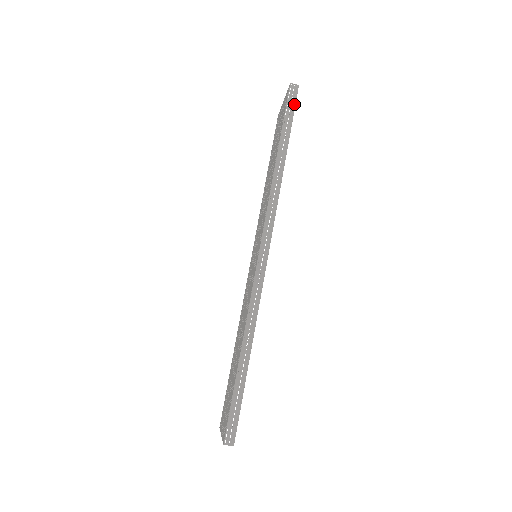
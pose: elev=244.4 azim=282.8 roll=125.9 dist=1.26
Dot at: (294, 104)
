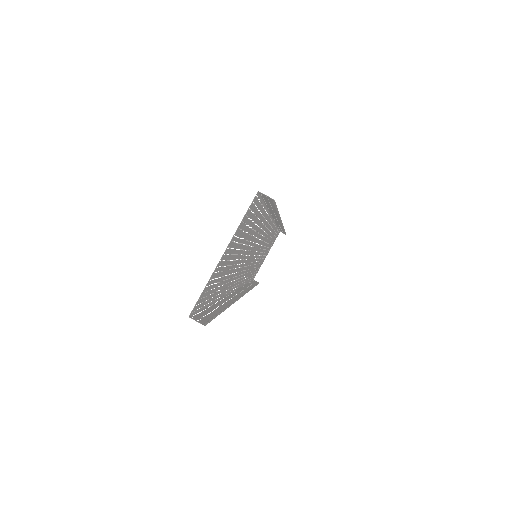
Dot at: occluded
